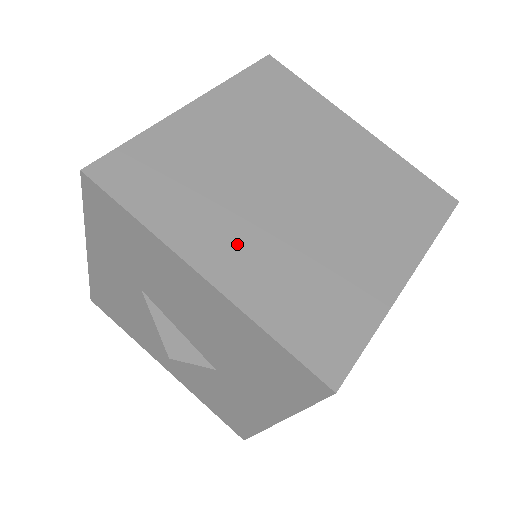
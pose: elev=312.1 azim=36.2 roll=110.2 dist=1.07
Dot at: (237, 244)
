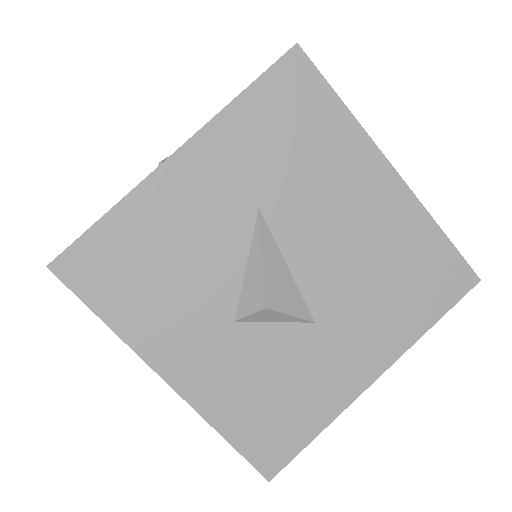
Dot at: occluded
